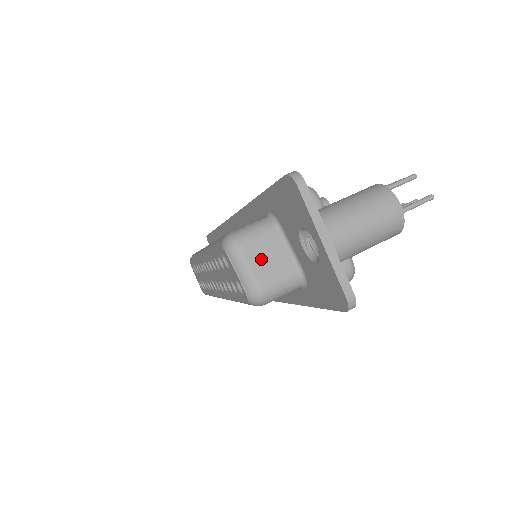
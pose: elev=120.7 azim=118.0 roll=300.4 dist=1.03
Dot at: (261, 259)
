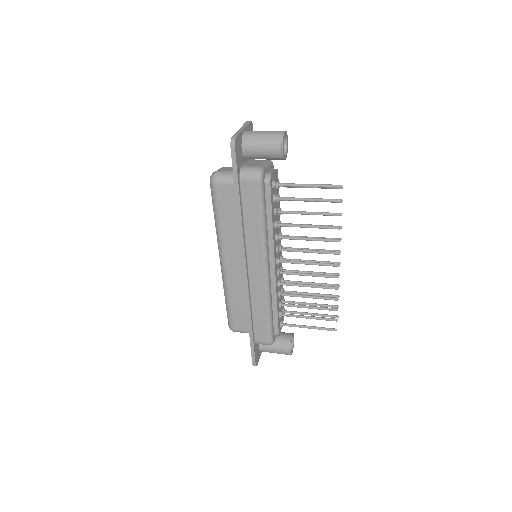
Dot at: (228, 169)
